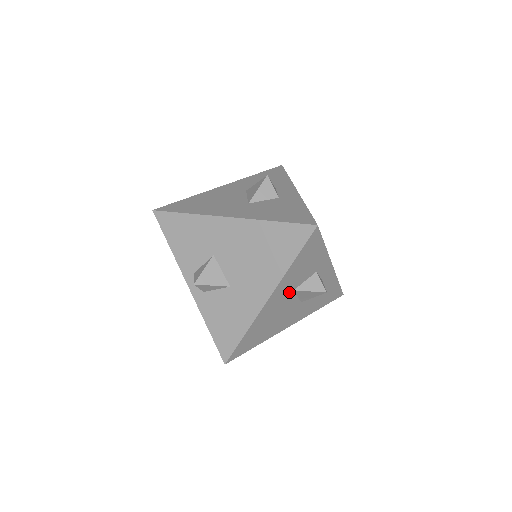
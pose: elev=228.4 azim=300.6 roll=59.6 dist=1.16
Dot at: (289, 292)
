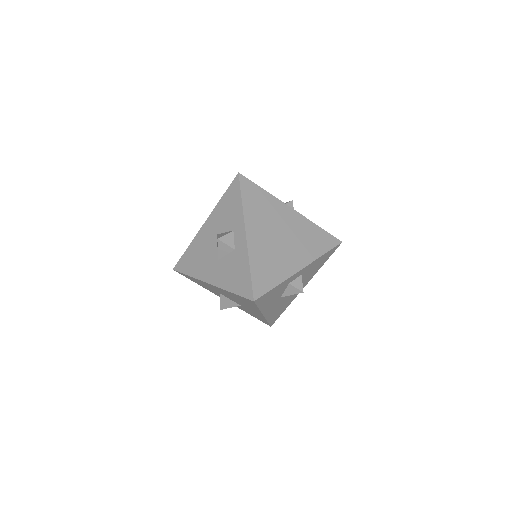
Dot at: (278, 300)
